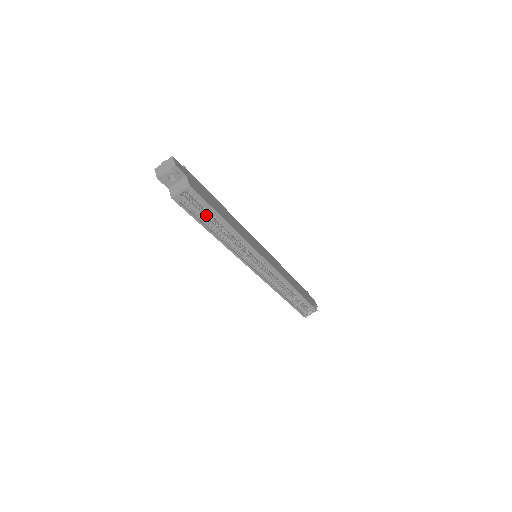
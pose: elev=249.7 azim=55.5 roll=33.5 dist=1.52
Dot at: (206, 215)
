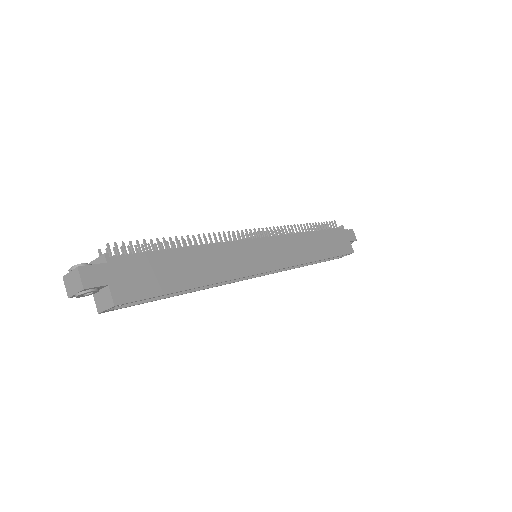
Dot at: occluded
